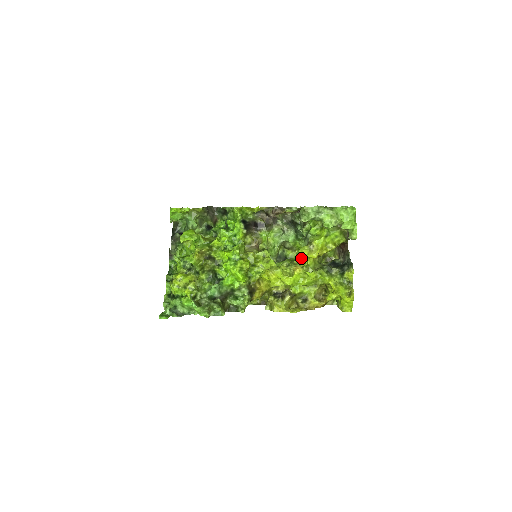
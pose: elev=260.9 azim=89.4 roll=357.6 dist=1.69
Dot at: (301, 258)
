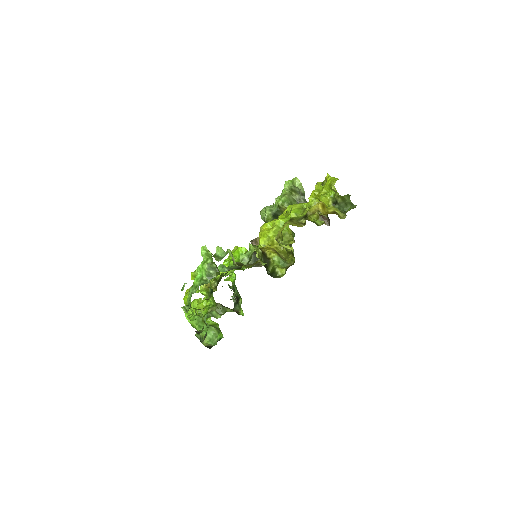
Dot at: occluded
